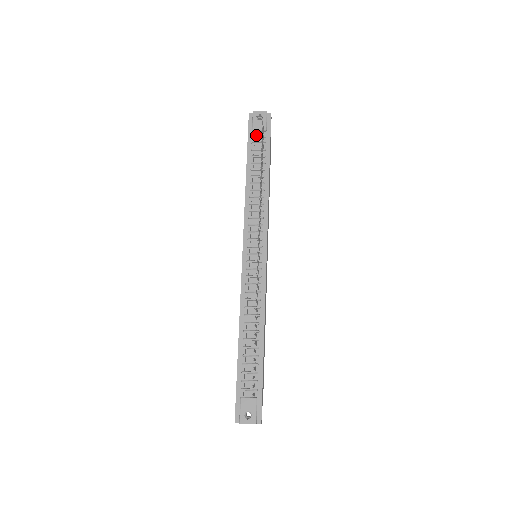
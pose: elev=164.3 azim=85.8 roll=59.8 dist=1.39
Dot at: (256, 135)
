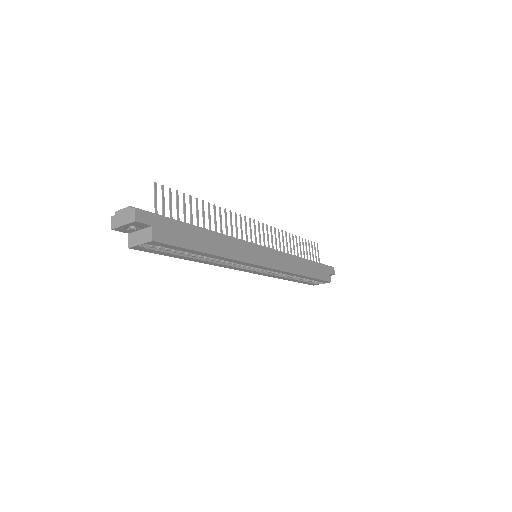
Dot at: occluded
